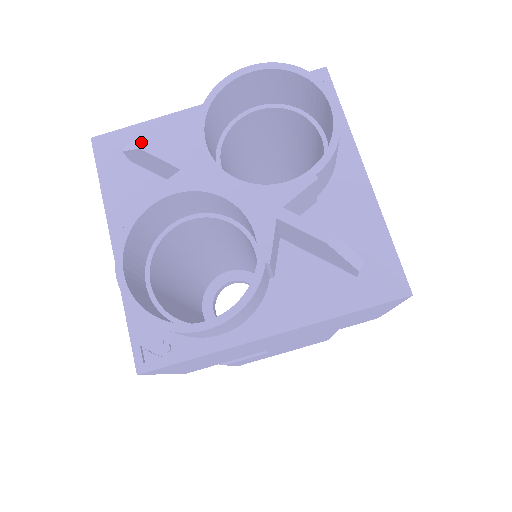
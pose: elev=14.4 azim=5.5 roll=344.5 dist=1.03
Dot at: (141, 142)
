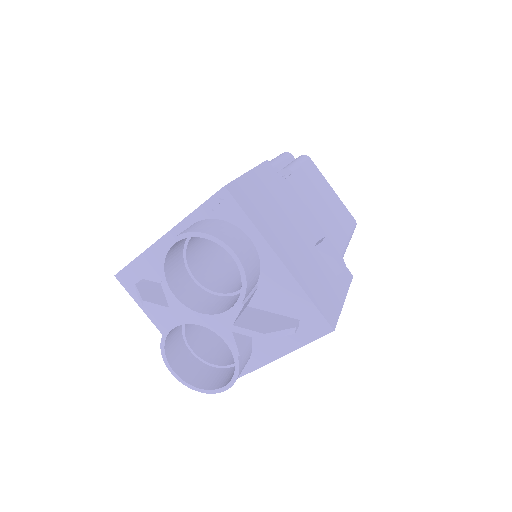
Dot at: (142, 300)
